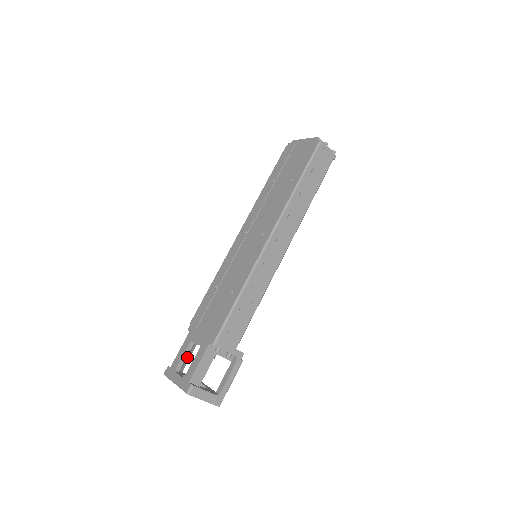
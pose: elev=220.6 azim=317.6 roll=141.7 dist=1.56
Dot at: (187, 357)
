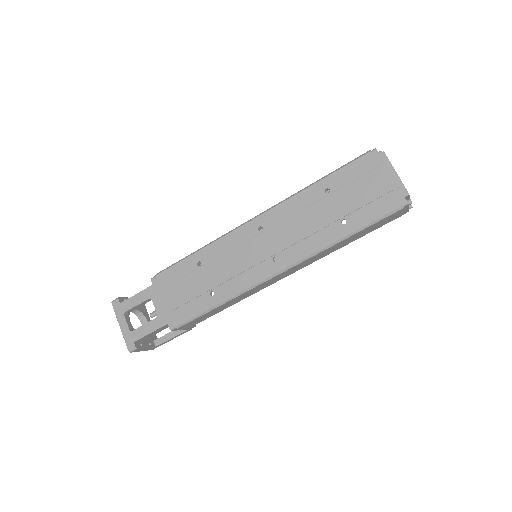
Dot at: occluded
